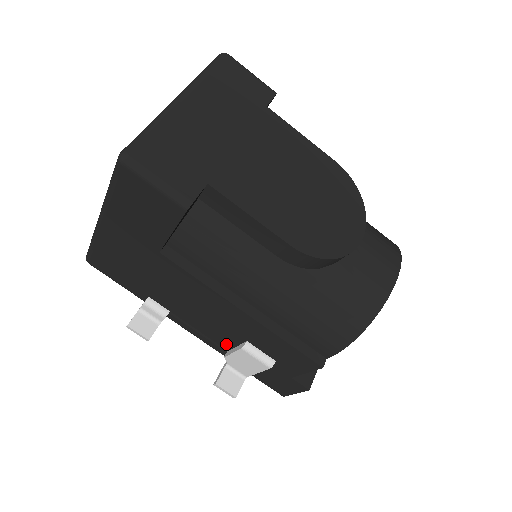
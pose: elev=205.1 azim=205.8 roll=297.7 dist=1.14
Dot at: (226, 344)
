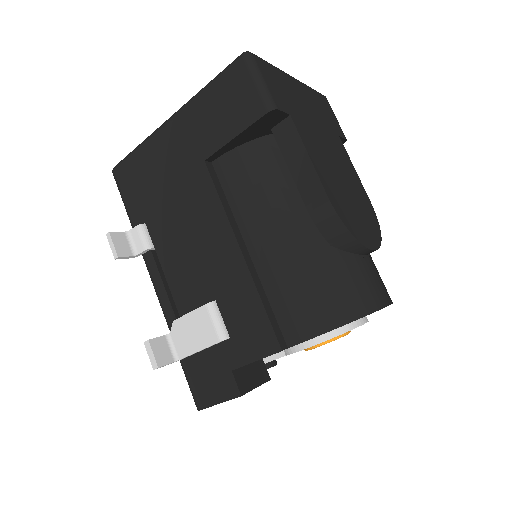
Dot at: (186, 306)
